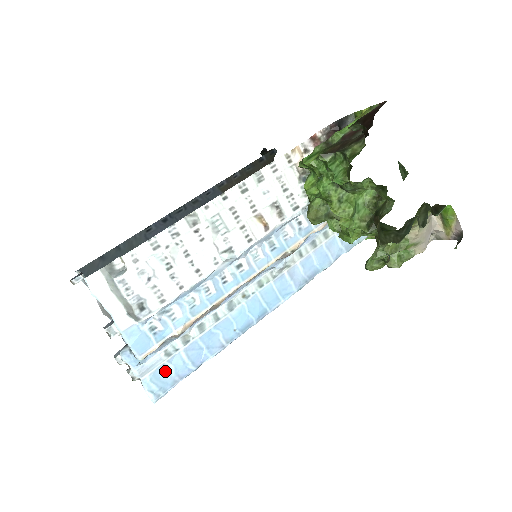
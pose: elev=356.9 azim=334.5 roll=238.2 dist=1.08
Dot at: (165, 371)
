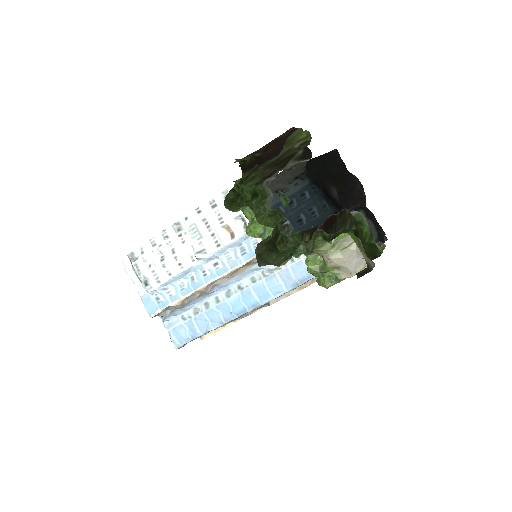
Dot at: (182, 330)
